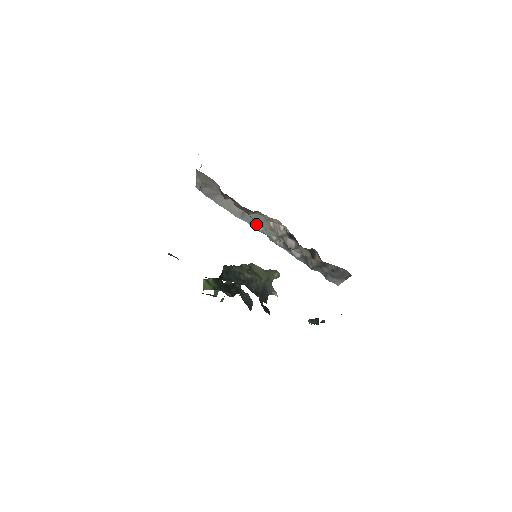
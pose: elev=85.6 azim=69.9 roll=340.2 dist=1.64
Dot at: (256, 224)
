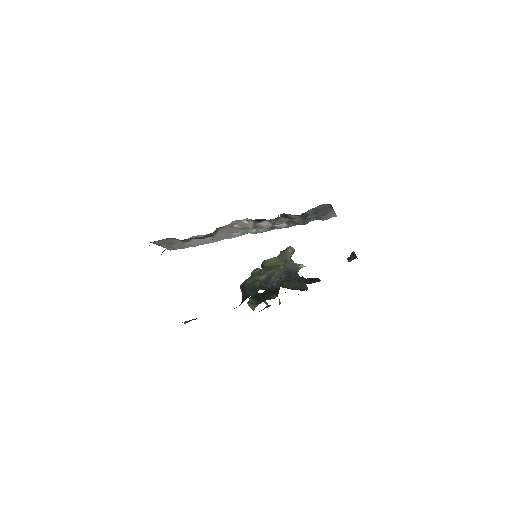
Dot at: (231, 235)
